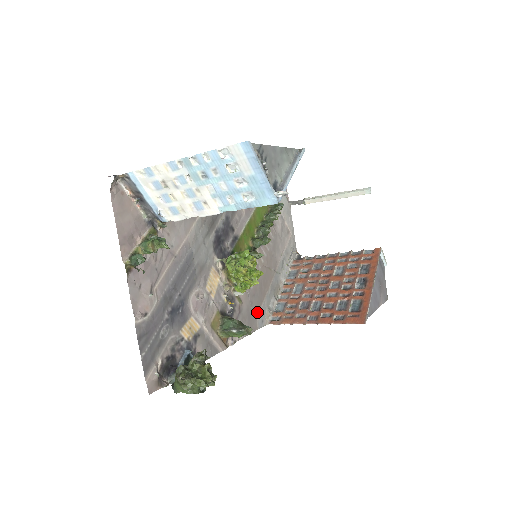
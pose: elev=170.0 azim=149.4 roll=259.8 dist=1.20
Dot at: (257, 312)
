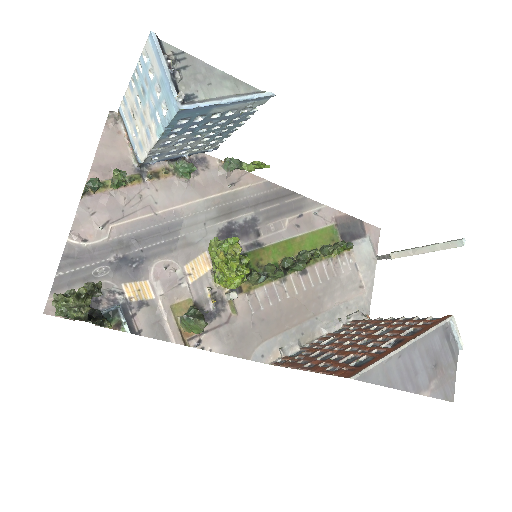
Dot at: (259, 340)
